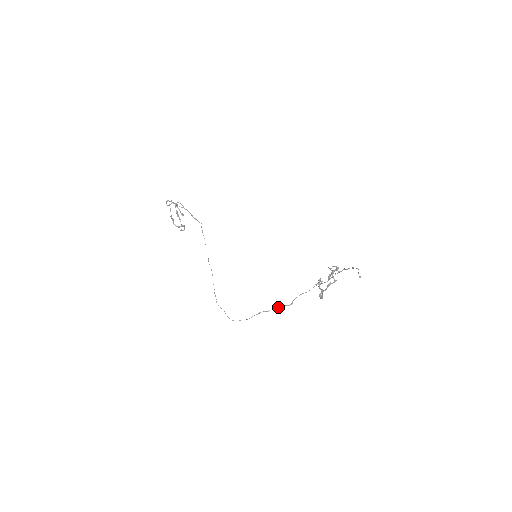
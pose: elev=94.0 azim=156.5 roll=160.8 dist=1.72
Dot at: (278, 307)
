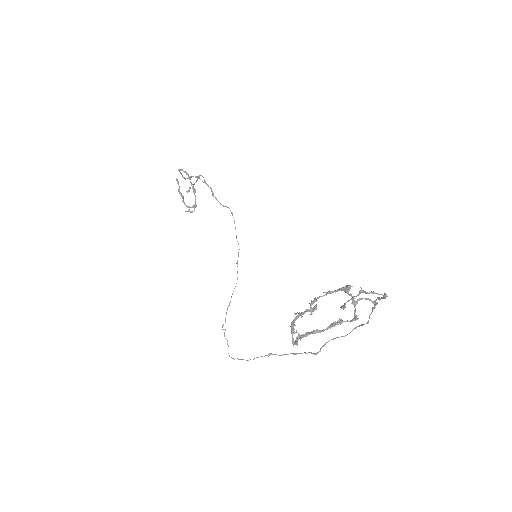
Dot at: occluded
